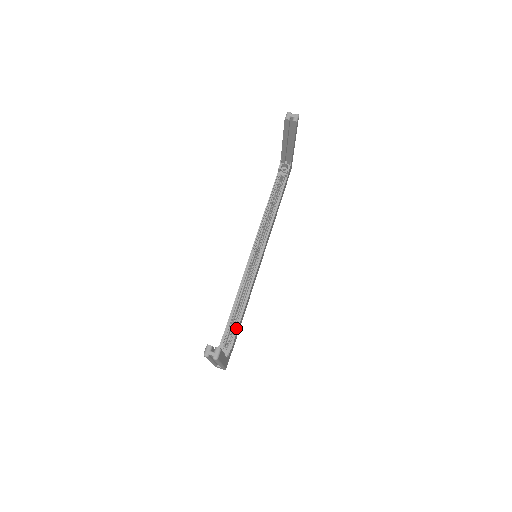
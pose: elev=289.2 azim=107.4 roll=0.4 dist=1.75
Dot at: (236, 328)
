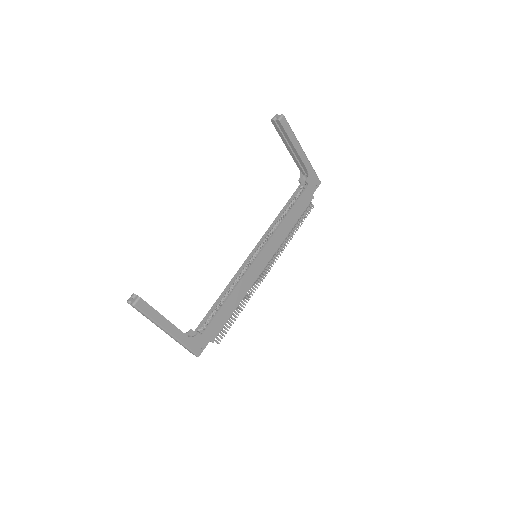
Dot at: (214, 316)
